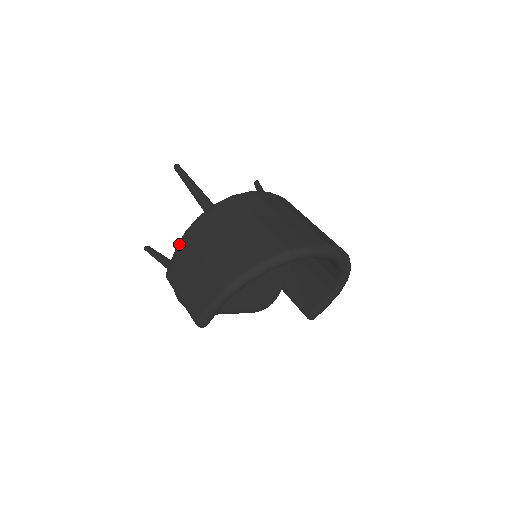
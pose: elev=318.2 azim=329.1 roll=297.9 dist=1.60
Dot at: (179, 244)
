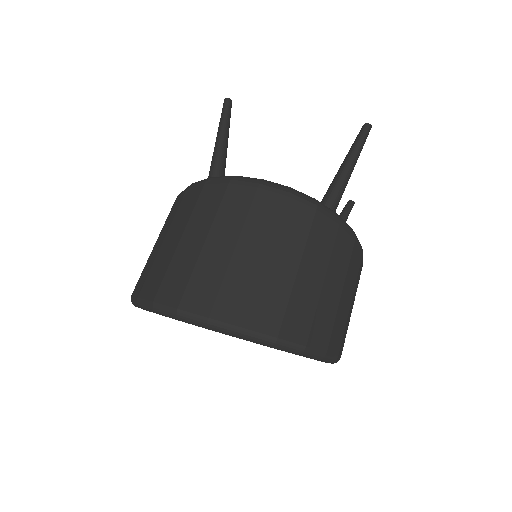
Dot at: occluded
